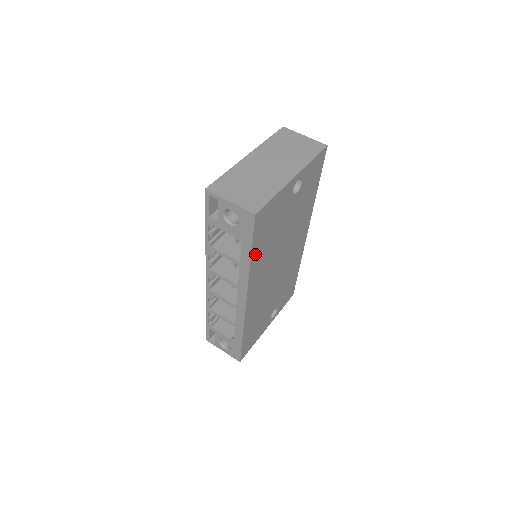
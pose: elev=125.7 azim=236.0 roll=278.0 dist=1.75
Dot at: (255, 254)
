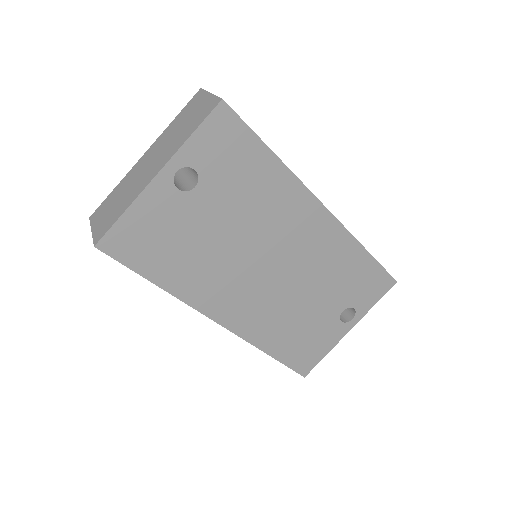
Dot at: (164, 278)
